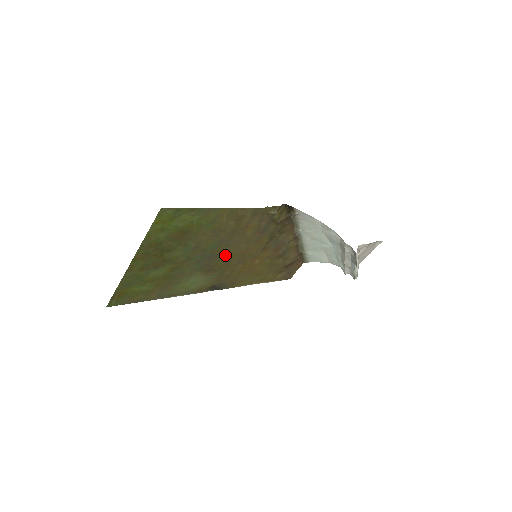
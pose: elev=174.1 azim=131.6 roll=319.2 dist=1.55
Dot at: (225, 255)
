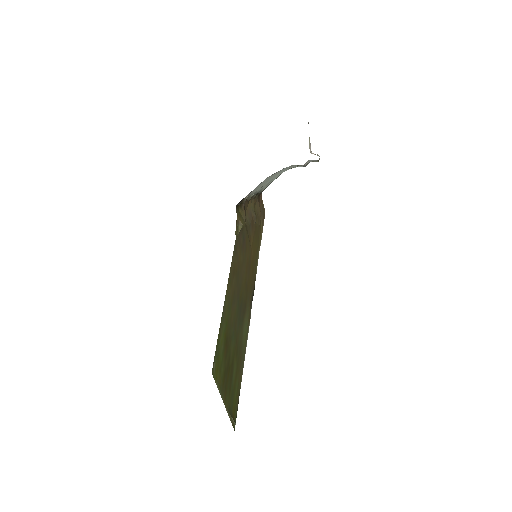
Dot at: (243, 290)
